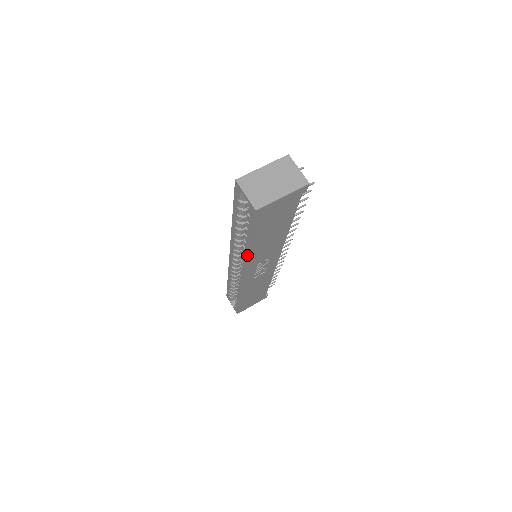
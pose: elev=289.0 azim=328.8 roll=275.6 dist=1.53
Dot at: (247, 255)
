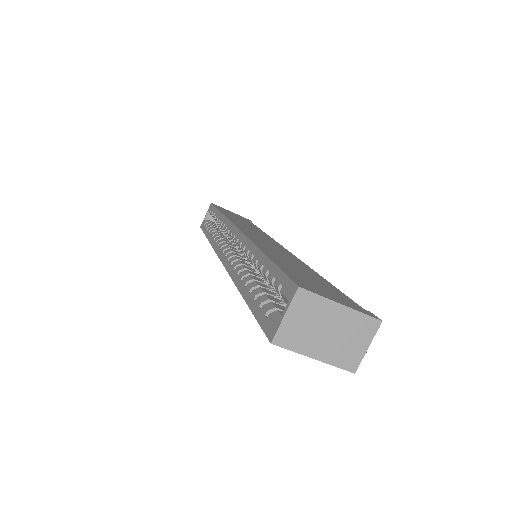
Dot at: (236, 285)
